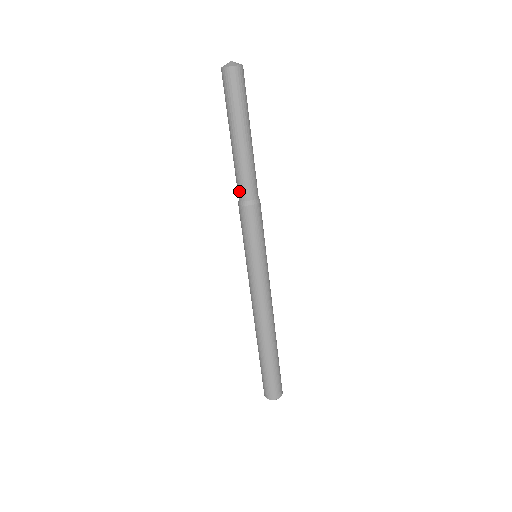
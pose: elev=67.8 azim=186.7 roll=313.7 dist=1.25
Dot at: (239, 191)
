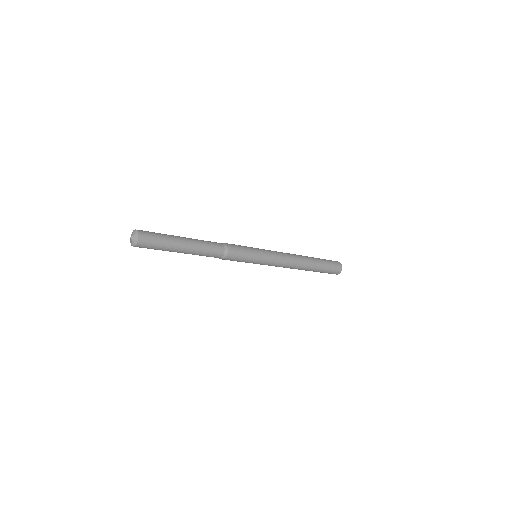
Dot at: occluded
